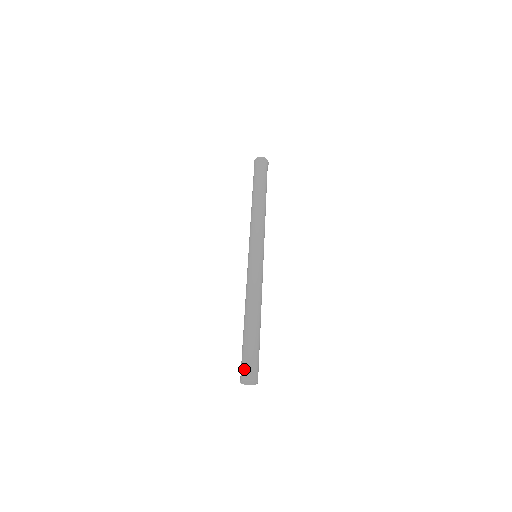
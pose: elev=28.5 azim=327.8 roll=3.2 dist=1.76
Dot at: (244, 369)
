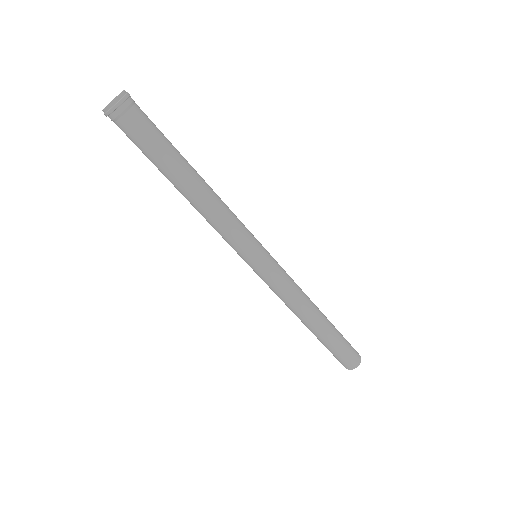
Dot at: (342, 363)
